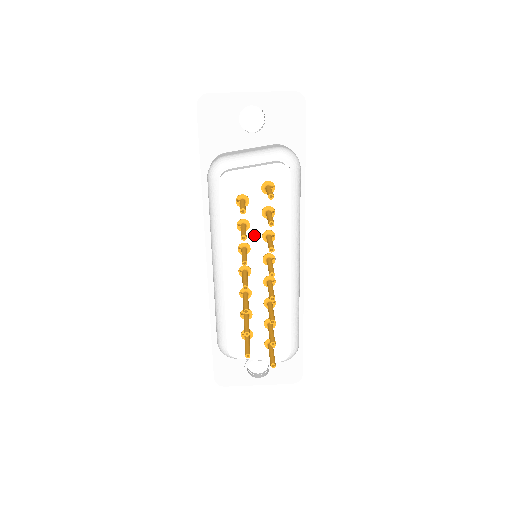
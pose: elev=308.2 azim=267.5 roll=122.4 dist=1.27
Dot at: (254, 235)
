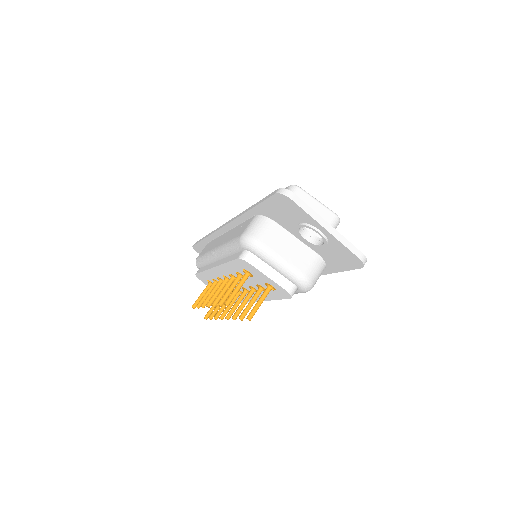
Dot at: (245, 281)
